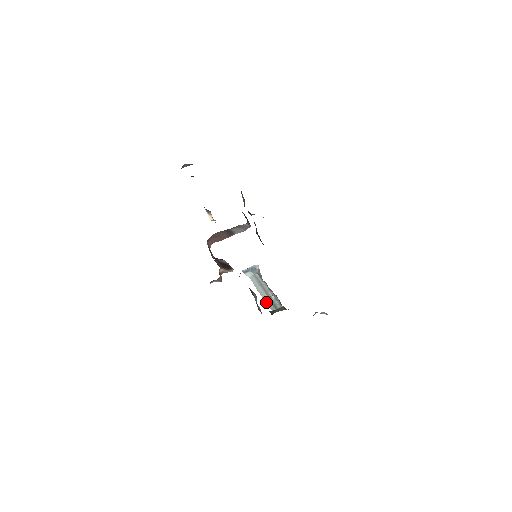
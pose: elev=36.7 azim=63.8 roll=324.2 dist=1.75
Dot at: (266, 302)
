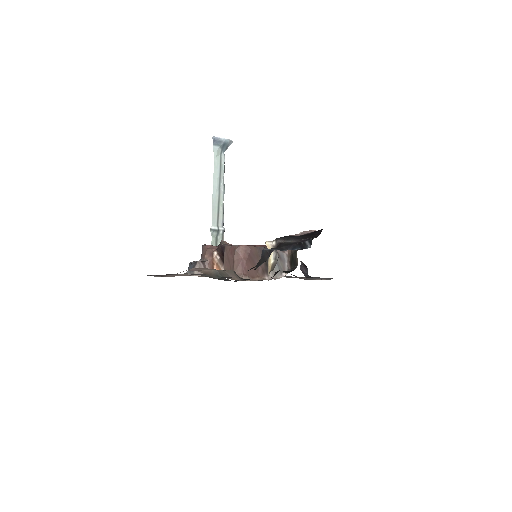
Dot at: (212, 235)
